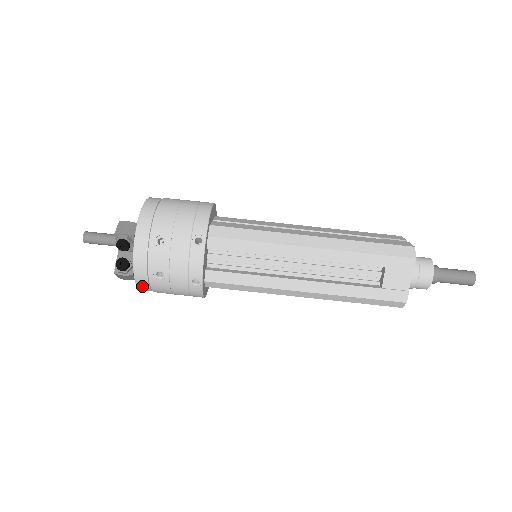
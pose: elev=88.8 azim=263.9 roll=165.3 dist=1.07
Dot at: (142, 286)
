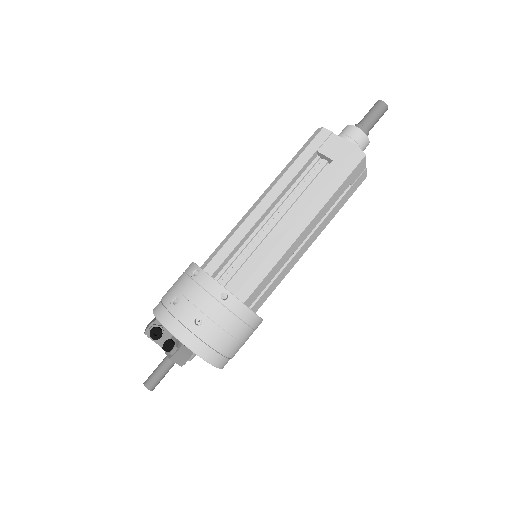
Dot at: (202, 352)
